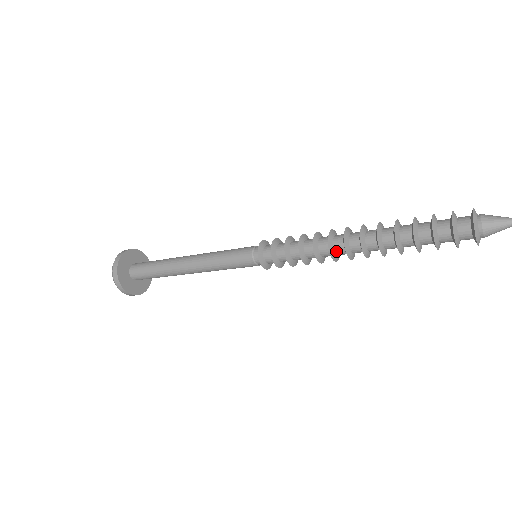
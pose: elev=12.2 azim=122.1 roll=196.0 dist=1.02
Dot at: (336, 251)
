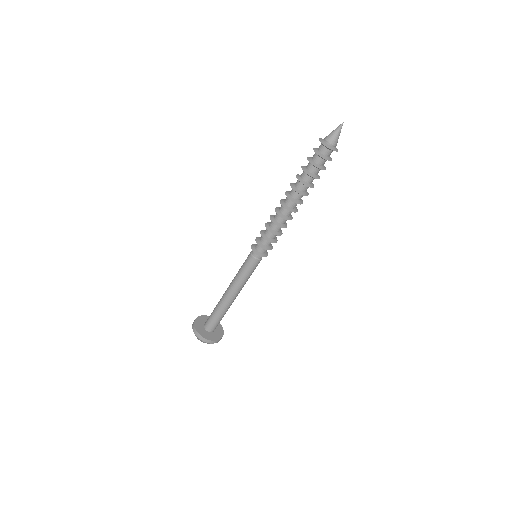
Dot at: (280, 209)
